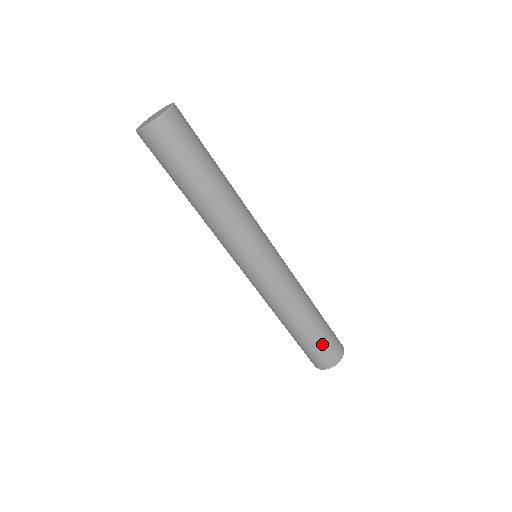
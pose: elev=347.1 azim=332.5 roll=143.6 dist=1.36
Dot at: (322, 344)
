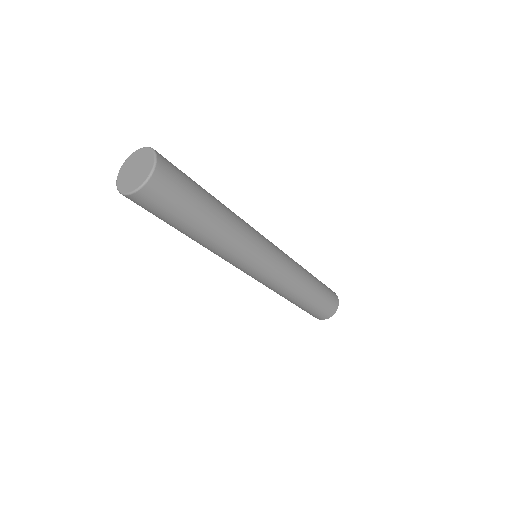
Dot at: (317, 309)
